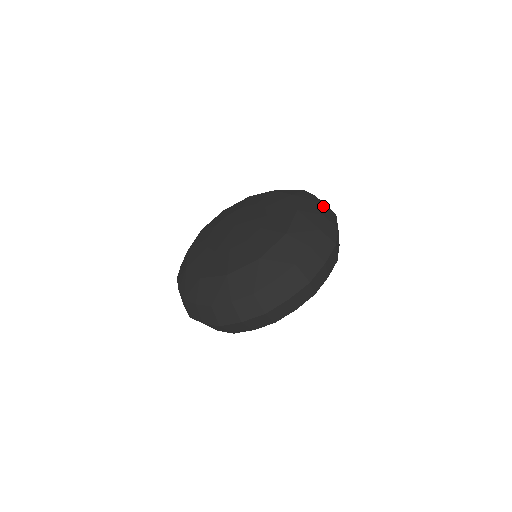
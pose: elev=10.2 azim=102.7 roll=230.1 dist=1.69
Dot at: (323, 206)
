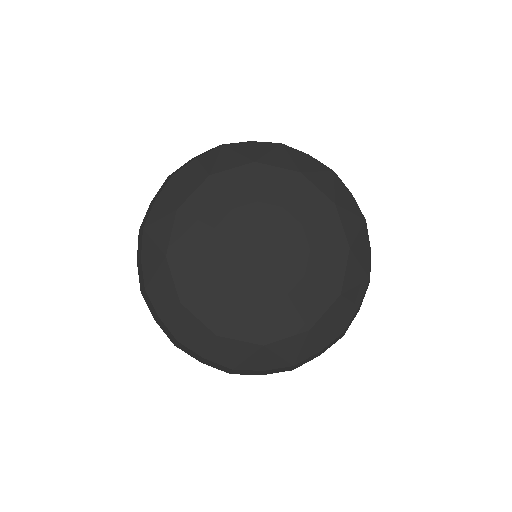
Dot at: (337, 176)
